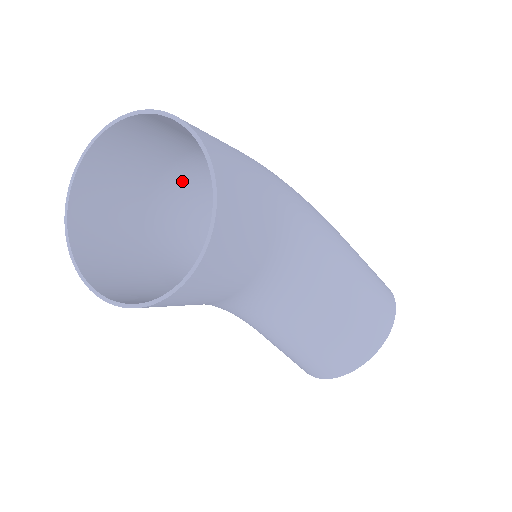
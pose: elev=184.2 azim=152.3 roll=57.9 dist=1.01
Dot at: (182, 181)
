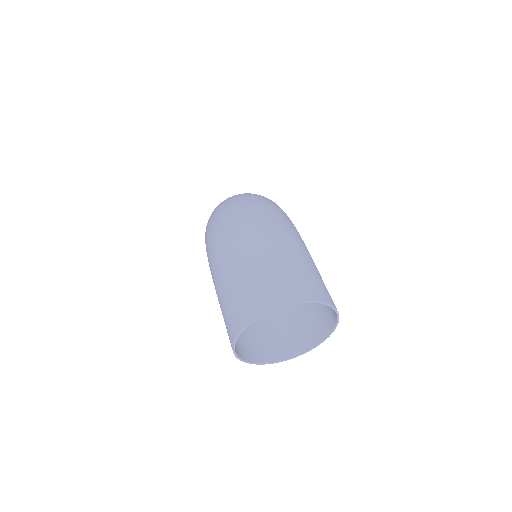
Dot at: (244, 241)
